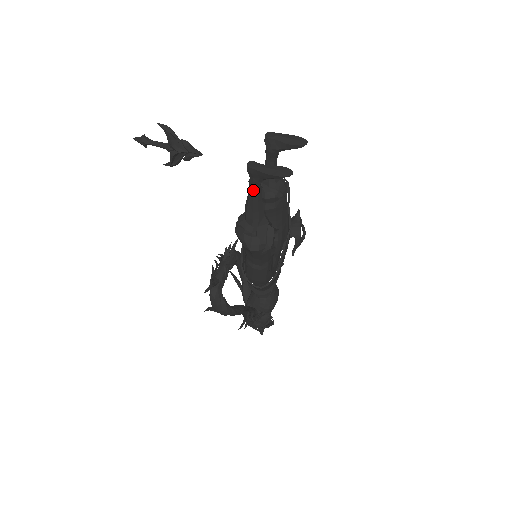
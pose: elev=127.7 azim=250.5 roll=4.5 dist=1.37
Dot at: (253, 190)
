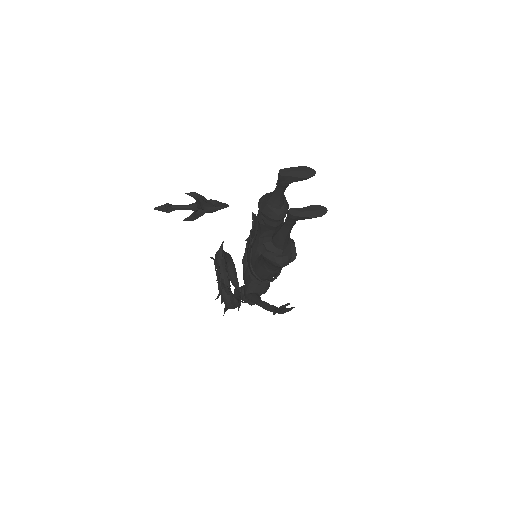
Dot at: (290, 228)
